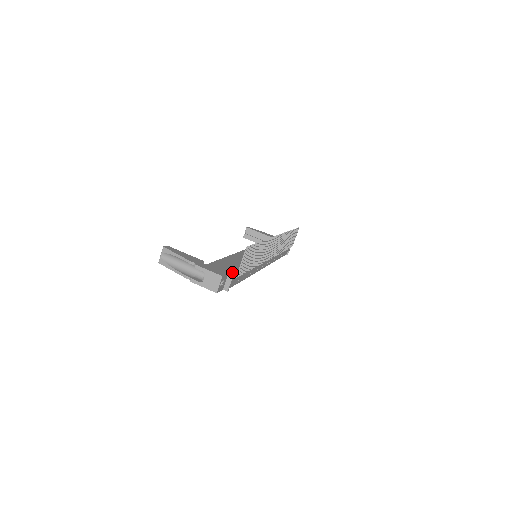
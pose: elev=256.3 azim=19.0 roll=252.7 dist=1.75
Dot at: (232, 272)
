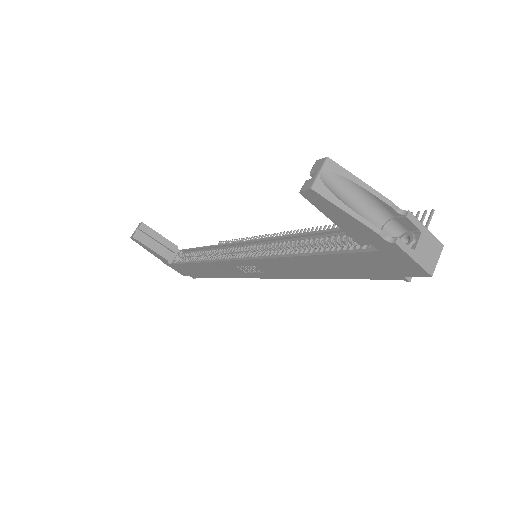
Dot at: occluded
